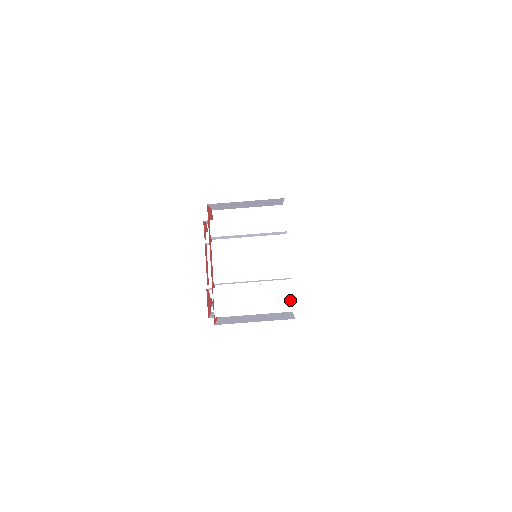
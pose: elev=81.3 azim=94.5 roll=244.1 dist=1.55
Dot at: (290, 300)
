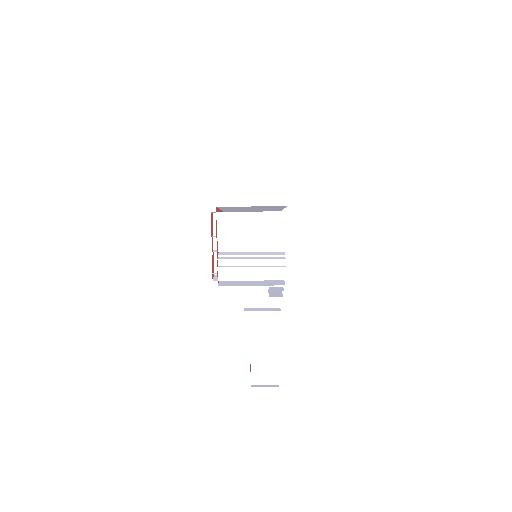
Dot at: occluded
